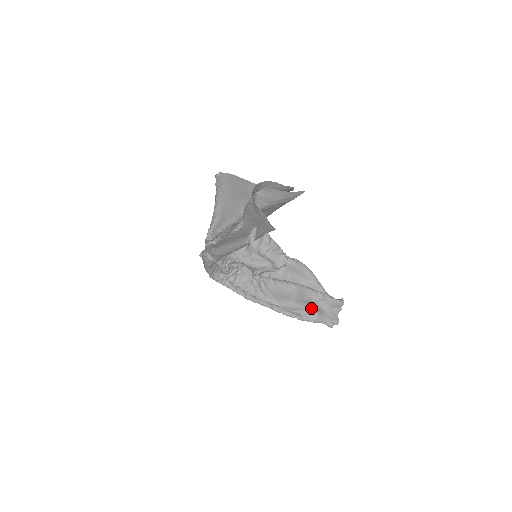
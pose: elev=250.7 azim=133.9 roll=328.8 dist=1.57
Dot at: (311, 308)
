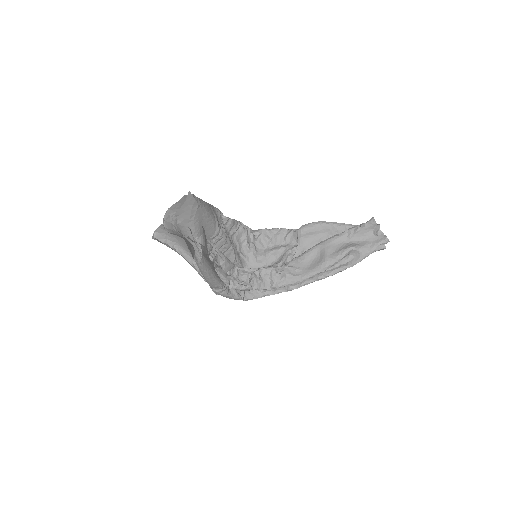
Dot at: (348, 250)
